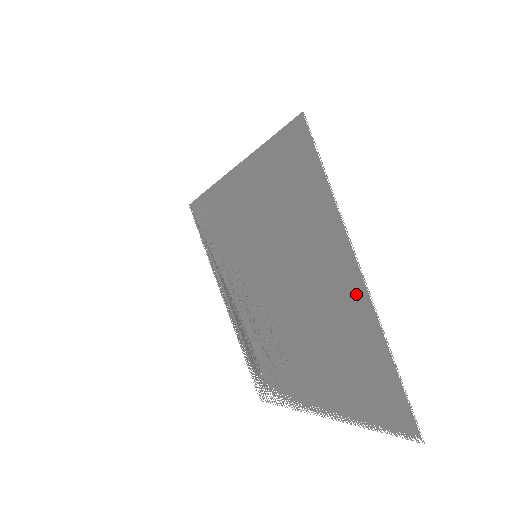
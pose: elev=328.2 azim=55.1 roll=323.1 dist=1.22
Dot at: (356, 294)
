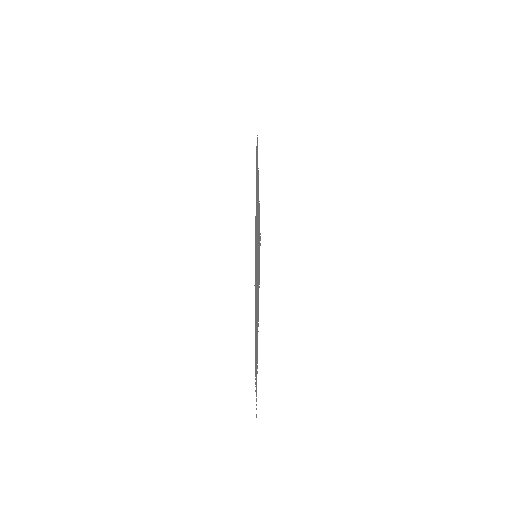
Dot at: occluded
